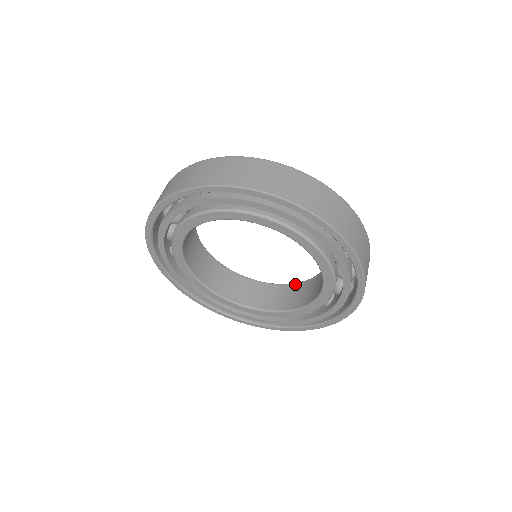
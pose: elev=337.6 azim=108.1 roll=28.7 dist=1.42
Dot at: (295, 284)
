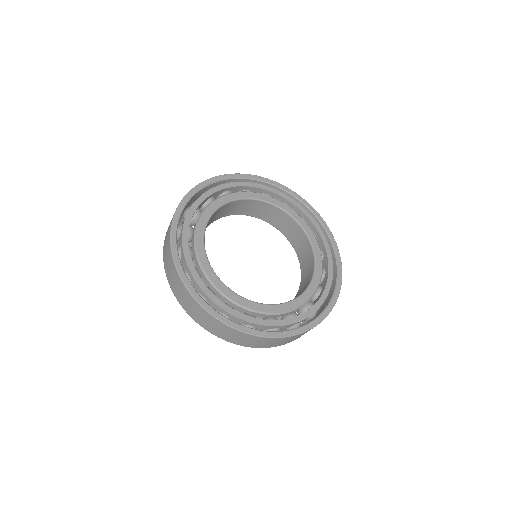
Dot at: occluded
